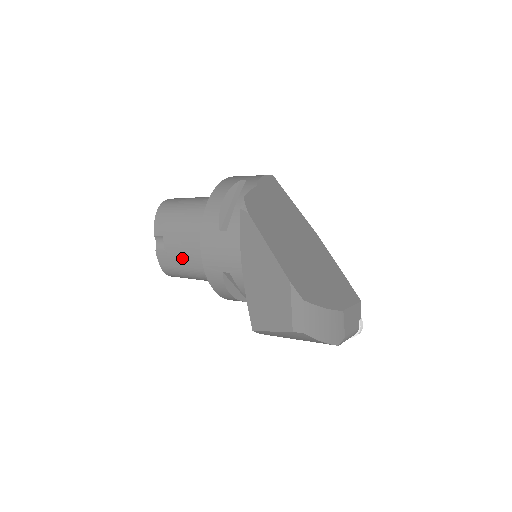
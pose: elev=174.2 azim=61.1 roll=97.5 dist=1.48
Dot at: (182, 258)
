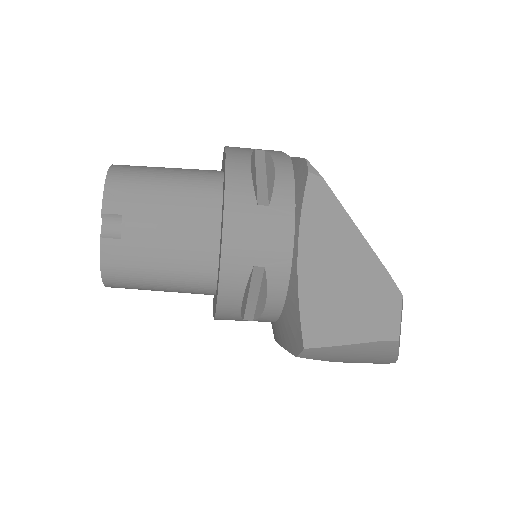
Dot at: (154, 250)
